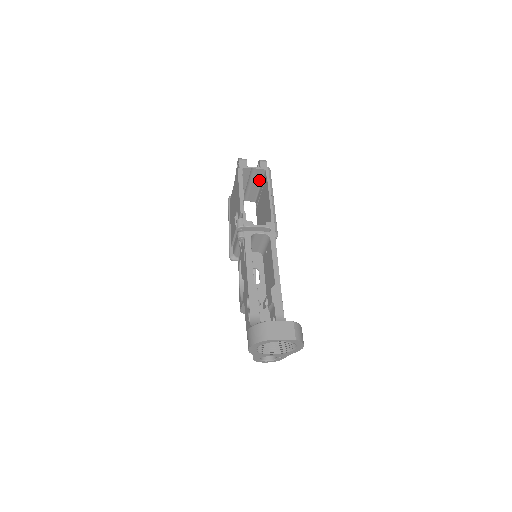
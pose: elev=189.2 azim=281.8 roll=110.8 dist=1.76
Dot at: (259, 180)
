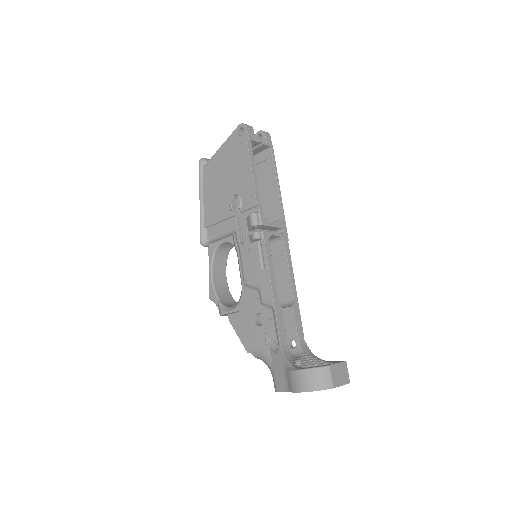
Dot at: (253, 154)
